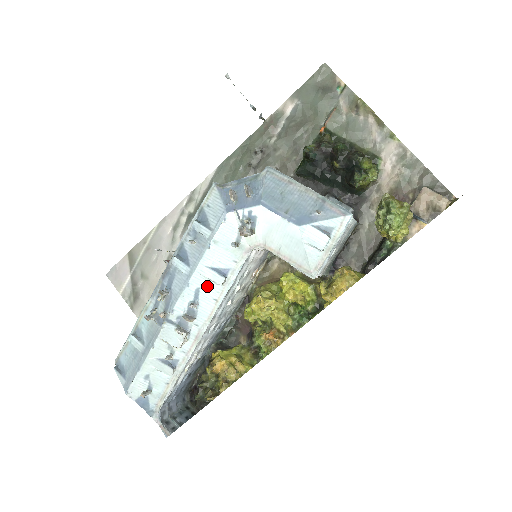
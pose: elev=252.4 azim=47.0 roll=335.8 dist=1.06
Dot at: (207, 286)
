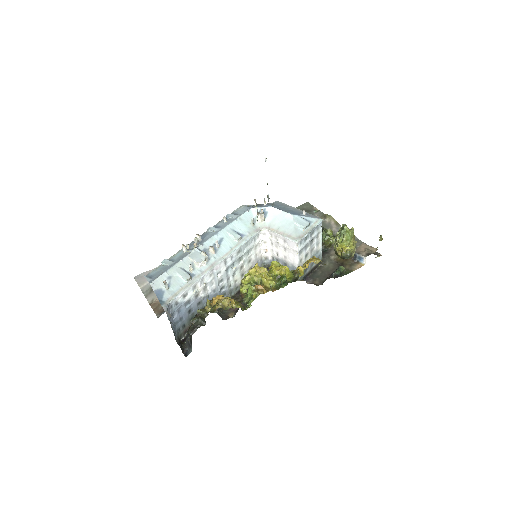
Dot at: (228, 239)
